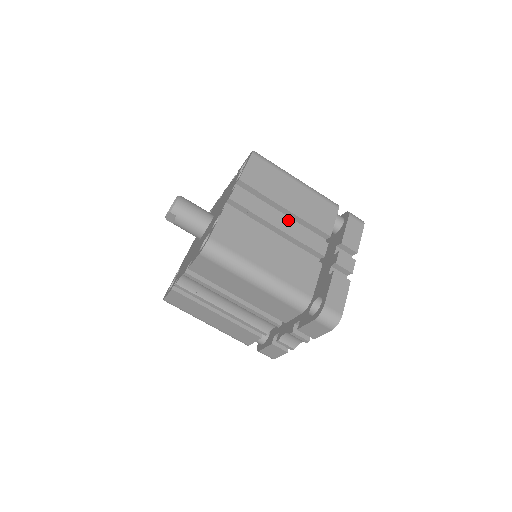
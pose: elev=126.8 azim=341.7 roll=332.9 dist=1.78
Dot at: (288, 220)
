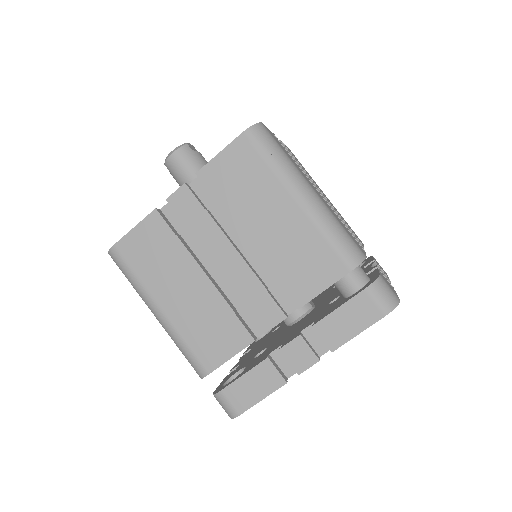
Dot at: (239, 259)
